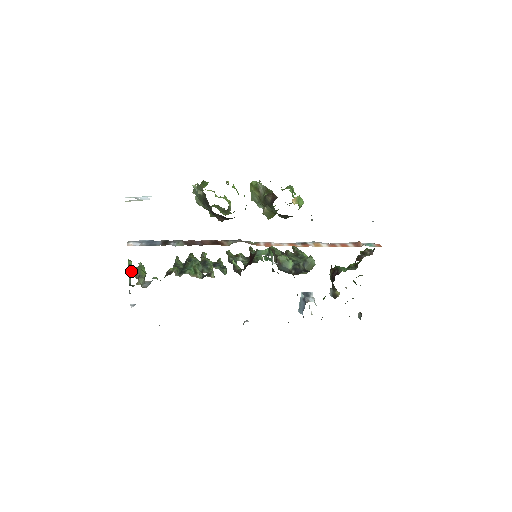
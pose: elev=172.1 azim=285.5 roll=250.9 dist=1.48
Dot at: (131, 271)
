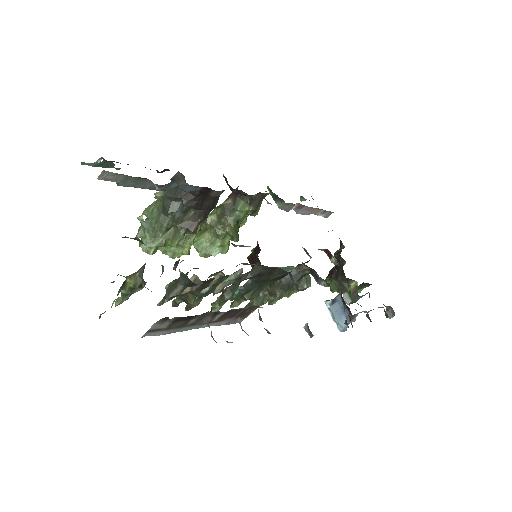
Dot at: (120, 275)
